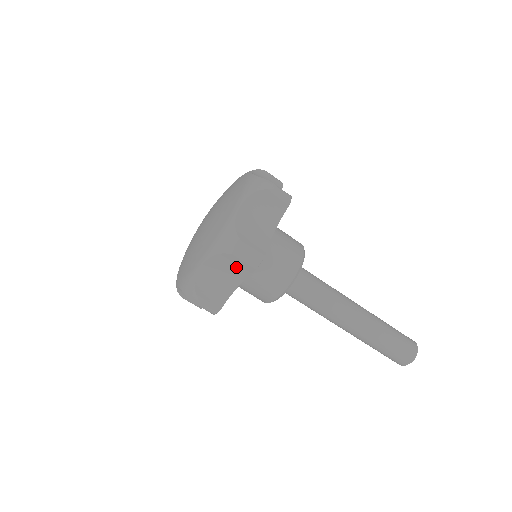
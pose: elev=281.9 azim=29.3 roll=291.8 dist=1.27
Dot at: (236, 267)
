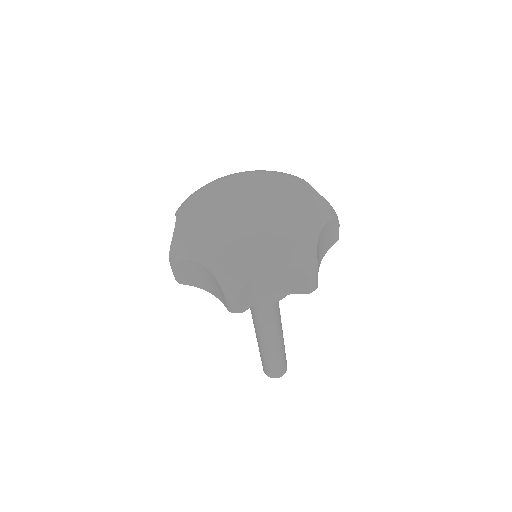
Dot at: (219, 292)
